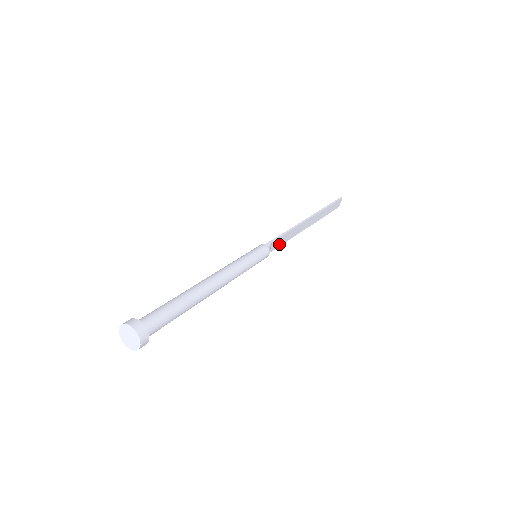
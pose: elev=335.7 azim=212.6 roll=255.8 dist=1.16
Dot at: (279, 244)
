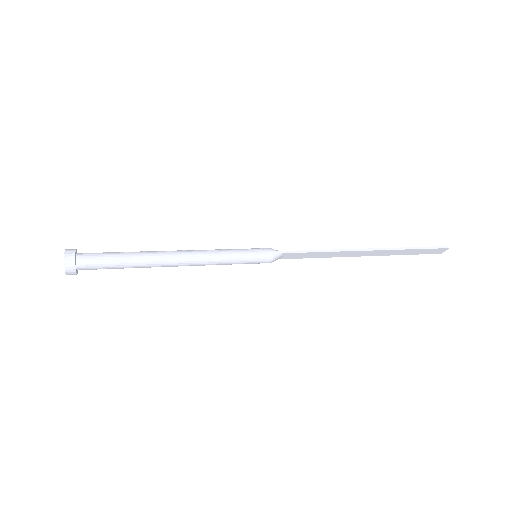
Dot at: (301, 257)
